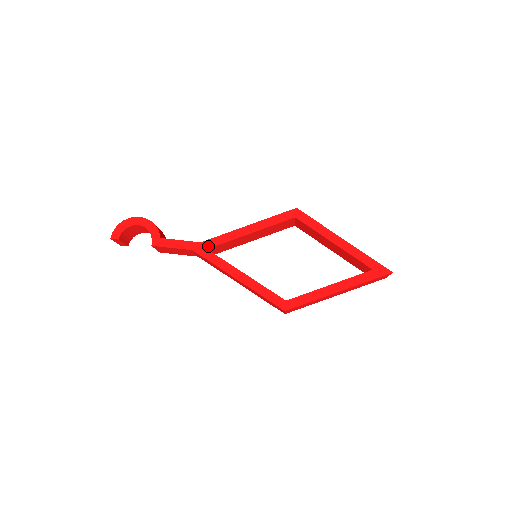
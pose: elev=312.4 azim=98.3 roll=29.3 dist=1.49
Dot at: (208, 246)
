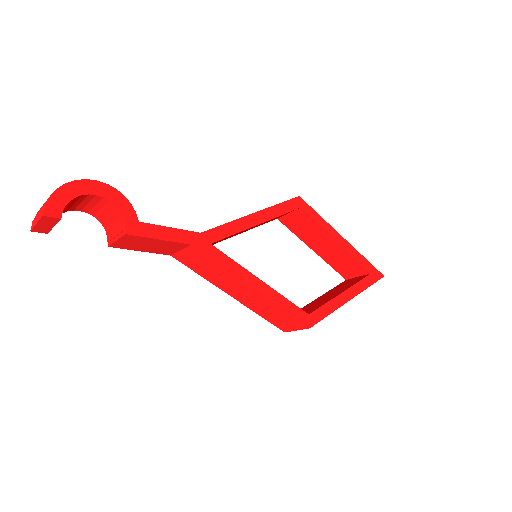
Dot at: (211, 239)
